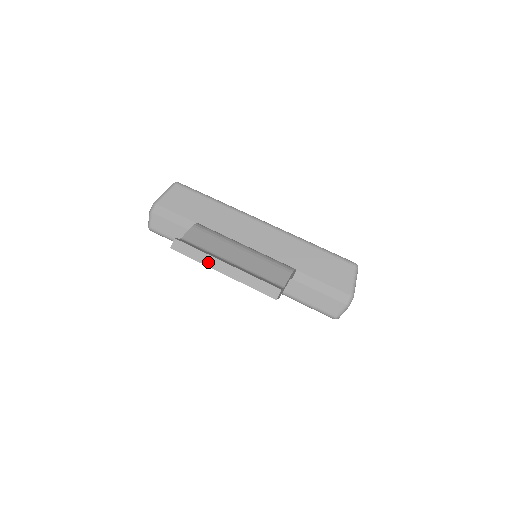
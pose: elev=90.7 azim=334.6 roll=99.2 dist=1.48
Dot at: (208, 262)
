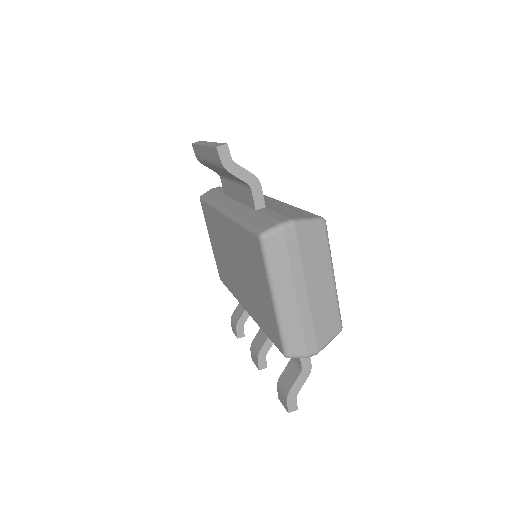
Dot at: (202, 143)
